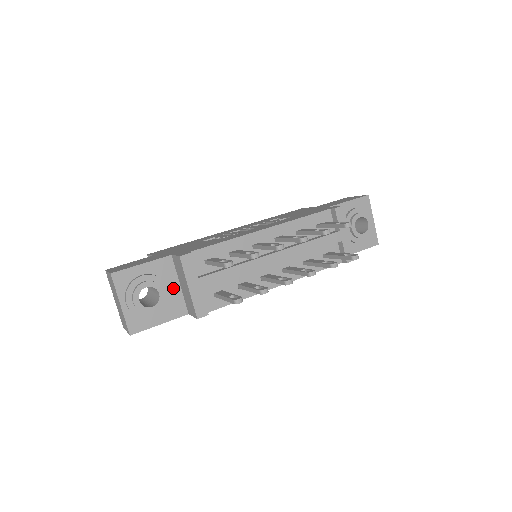
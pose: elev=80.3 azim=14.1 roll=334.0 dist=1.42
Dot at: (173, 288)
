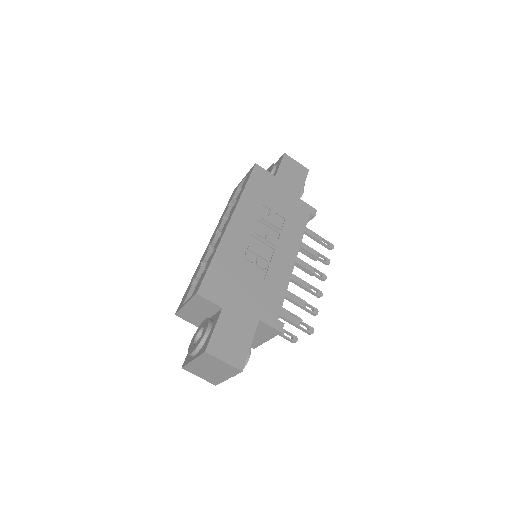
Dot at: occluded
